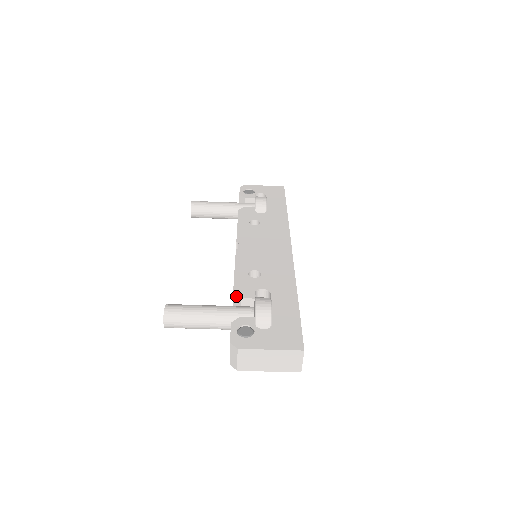
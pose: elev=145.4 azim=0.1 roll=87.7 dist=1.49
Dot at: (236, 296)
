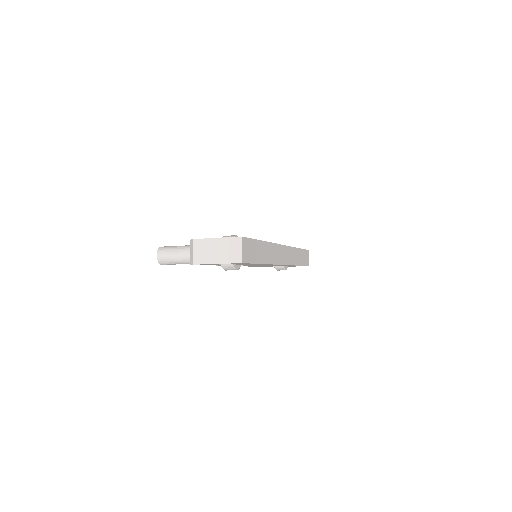
Dot at: occluded
